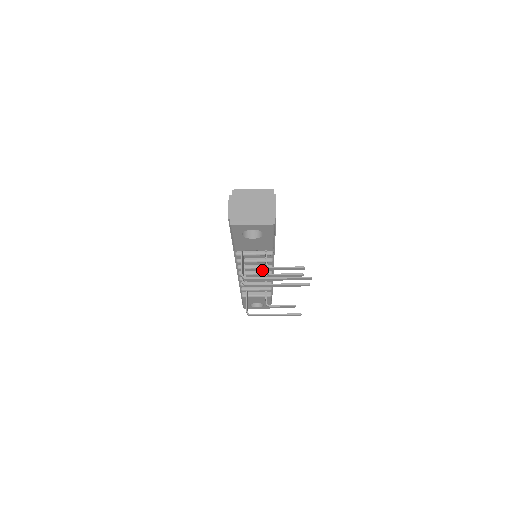
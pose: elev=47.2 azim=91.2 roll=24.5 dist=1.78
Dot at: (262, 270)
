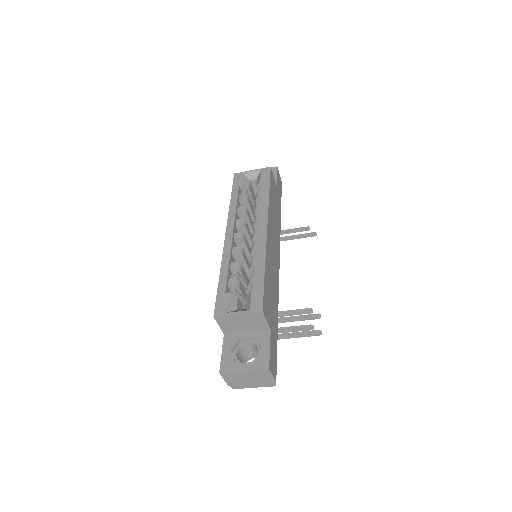
Dot at: occluded
